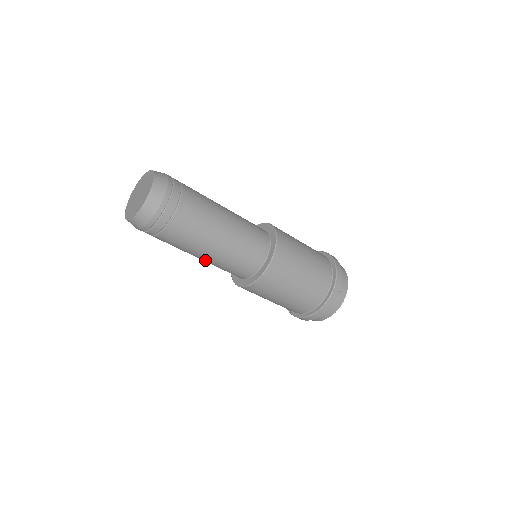
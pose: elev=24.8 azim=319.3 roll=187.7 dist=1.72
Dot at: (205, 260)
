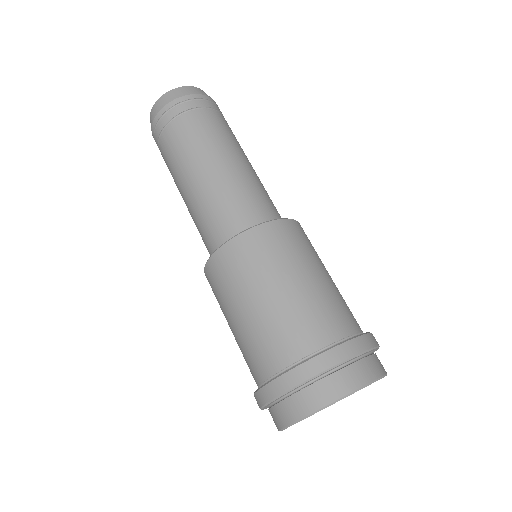
Dot at: (199, 186)
